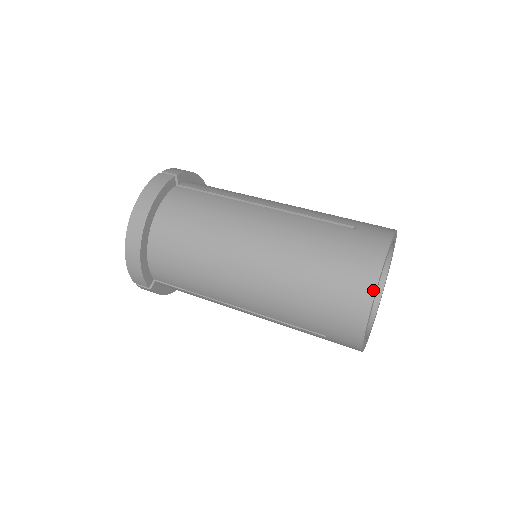
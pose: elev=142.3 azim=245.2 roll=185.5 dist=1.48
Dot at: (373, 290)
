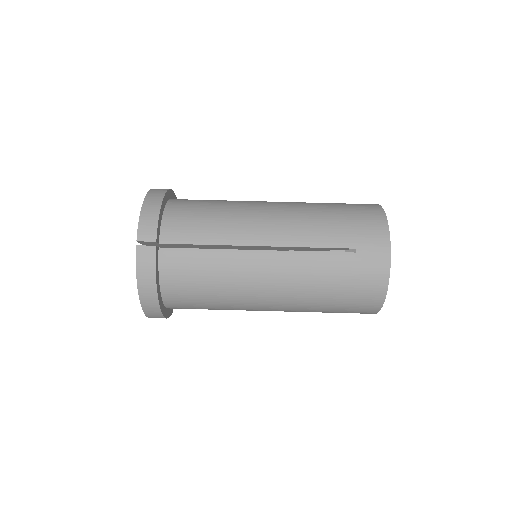
Dot at: (381, 304)
